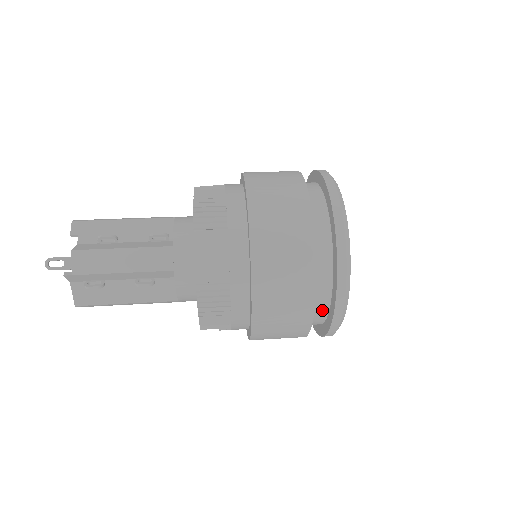
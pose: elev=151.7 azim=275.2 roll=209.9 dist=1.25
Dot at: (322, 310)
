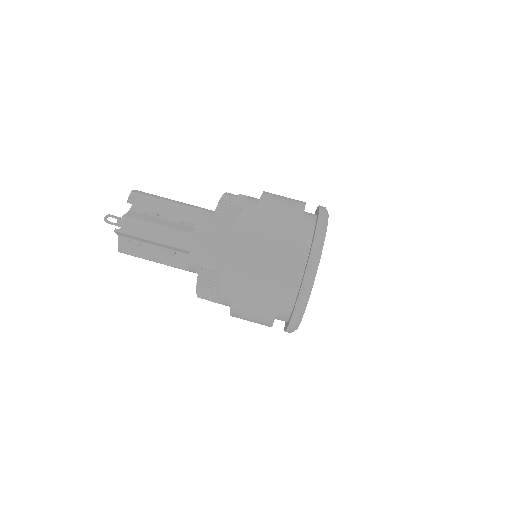
Dot at: (285, 314)
